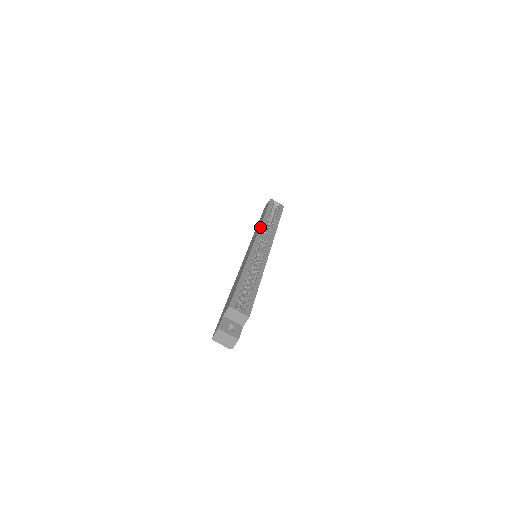
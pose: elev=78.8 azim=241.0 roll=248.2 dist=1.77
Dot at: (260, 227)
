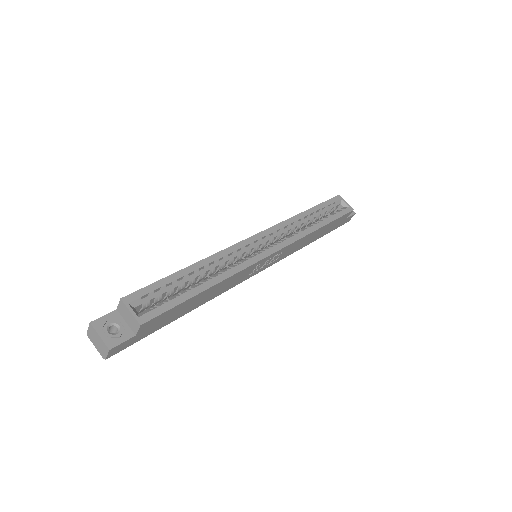
Dot at: (284, 221)
